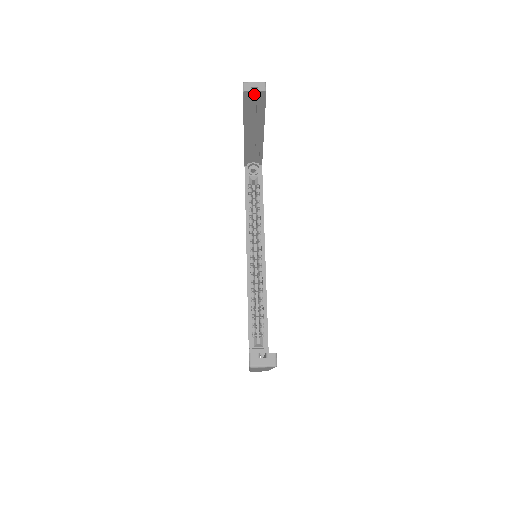
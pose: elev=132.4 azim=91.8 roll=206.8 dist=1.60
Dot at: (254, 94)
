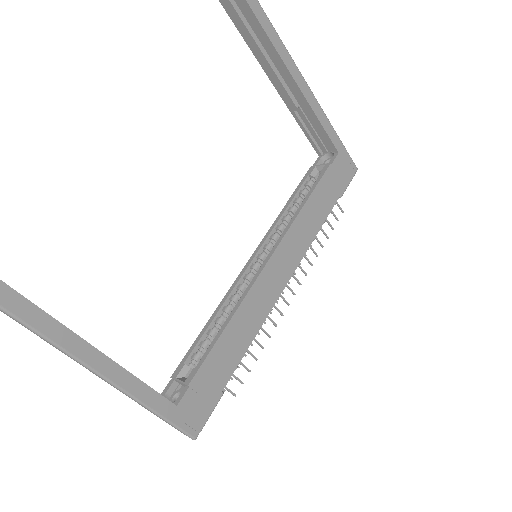
Dot at: (239, 2)
